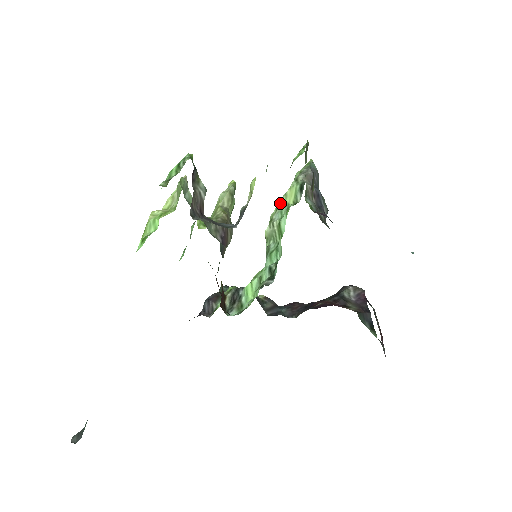
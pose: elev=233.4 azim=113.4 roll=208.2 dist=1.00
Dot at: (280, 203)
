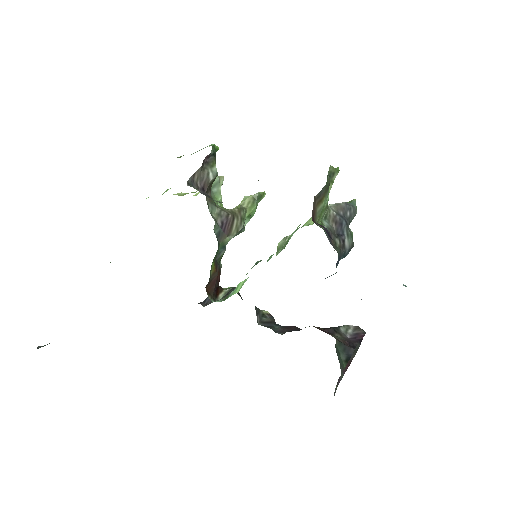
Dot at: (304, 224)
